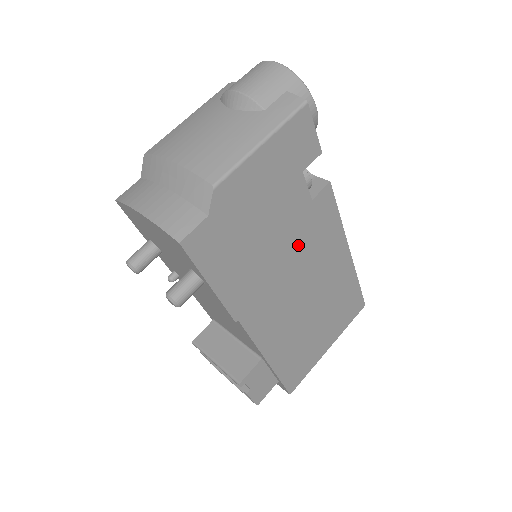
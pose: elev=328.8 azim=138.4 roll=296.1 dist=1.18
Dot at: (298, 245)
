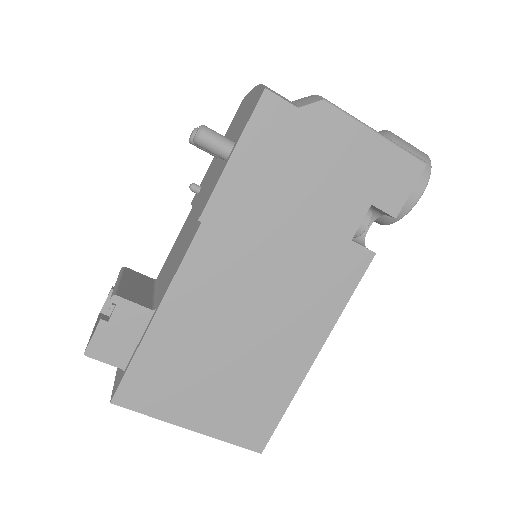
Dot at: (303, 256)
